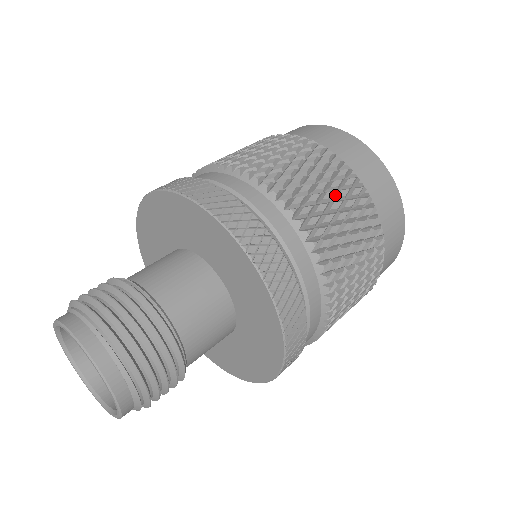
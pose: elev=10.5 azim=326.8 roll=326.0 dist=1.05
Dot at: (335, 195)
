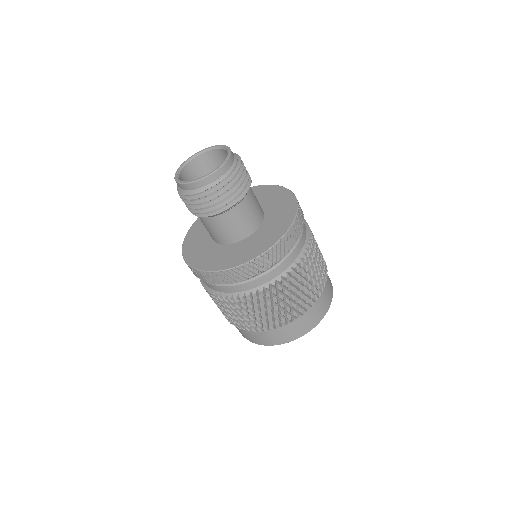
Dot at: occluded
